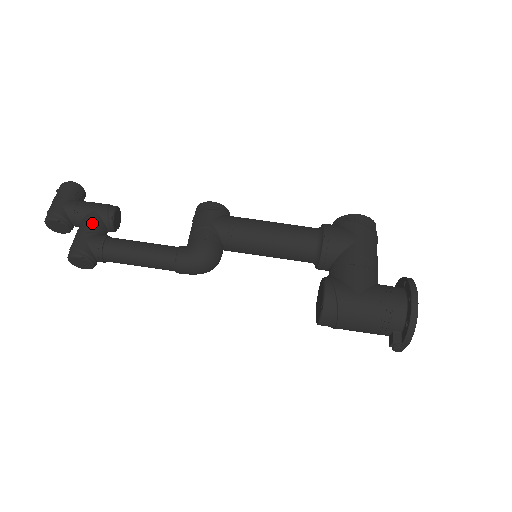
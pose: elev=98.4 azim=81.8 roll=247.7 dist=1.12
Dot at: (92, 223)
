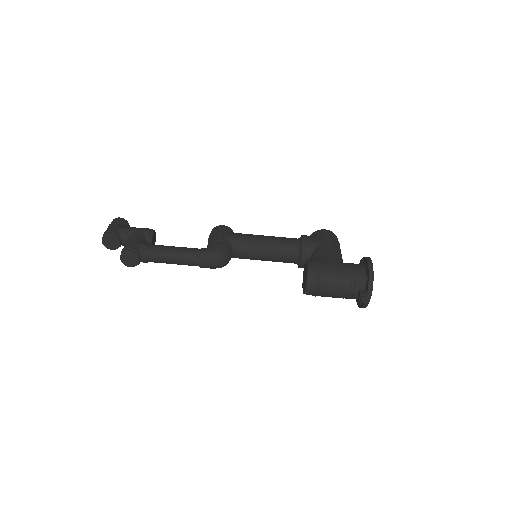
Dot at: (138, 236)
